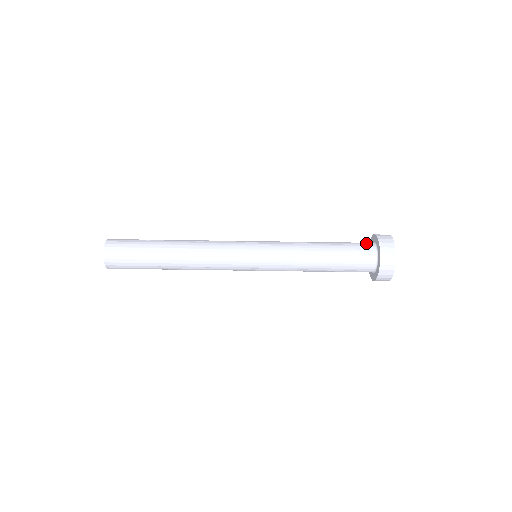
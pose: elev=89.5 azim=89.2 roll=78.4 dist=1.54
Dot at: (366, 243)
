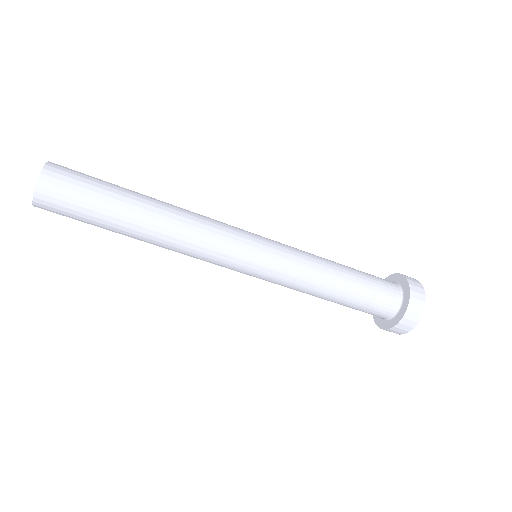
Dot at: (393, 289)
